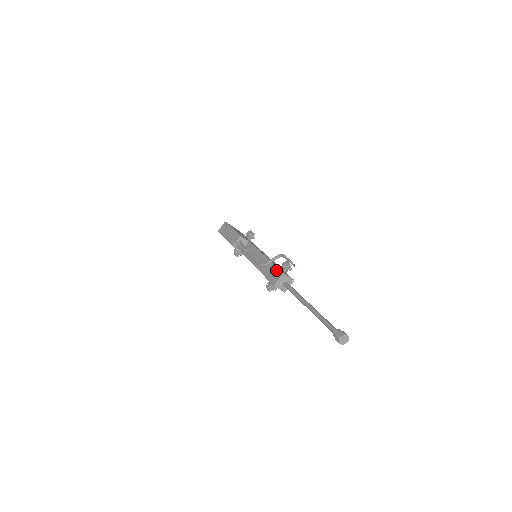
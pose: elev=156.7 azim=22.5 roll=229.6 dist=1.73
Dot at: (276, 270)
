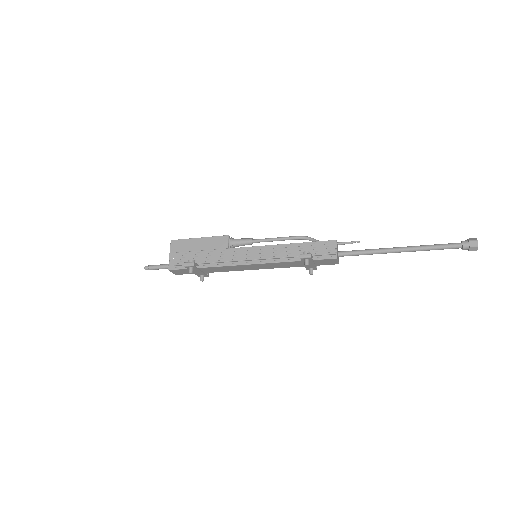
Dot at: occluded
